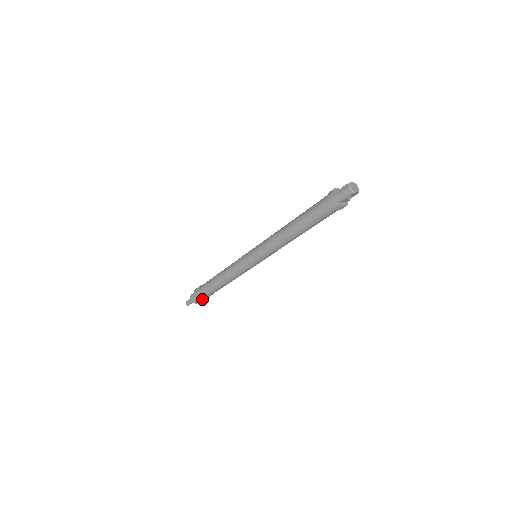
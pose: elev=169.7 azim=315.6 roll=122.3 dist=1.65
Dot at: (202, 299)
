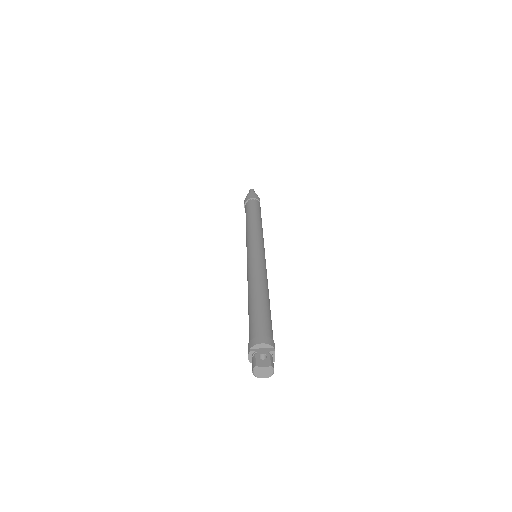
Dot at: occluded
